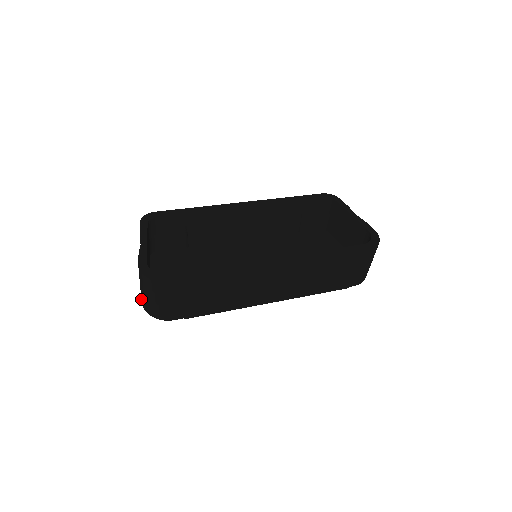
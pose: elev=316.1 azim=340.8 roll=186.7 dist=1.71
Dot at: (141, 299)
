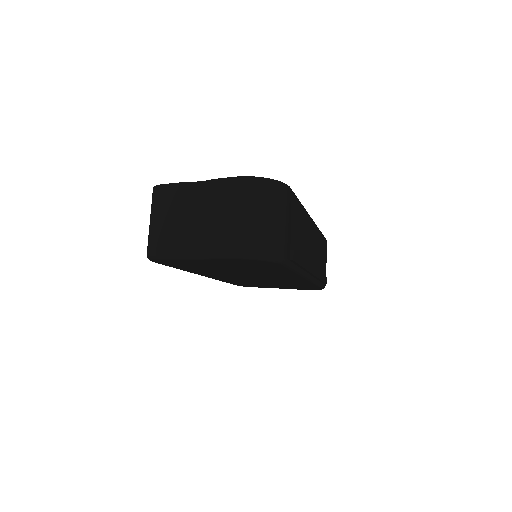
Dot at: (237, 241)
